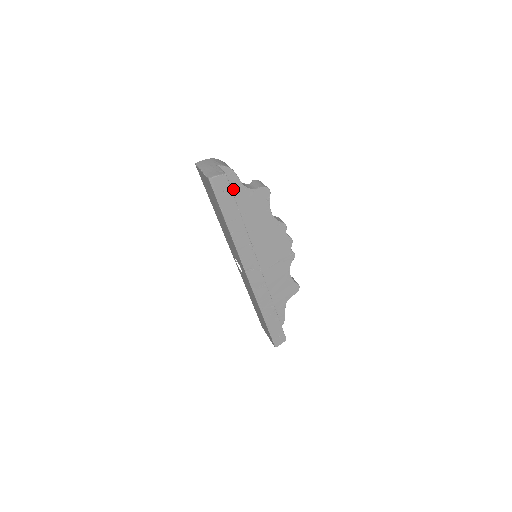
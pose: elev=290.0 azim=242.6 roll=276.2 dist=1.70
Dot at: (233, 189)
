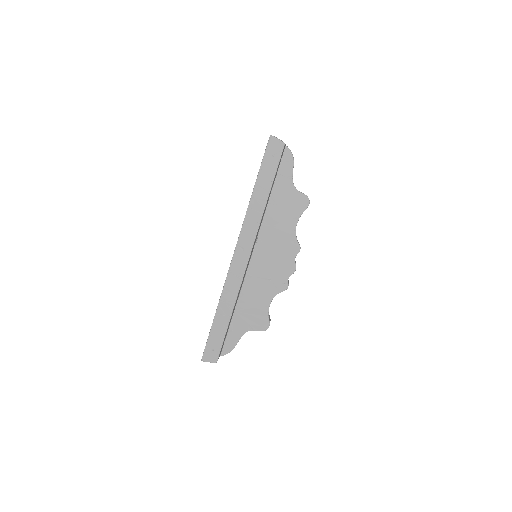
Dot at: (282, 175)
